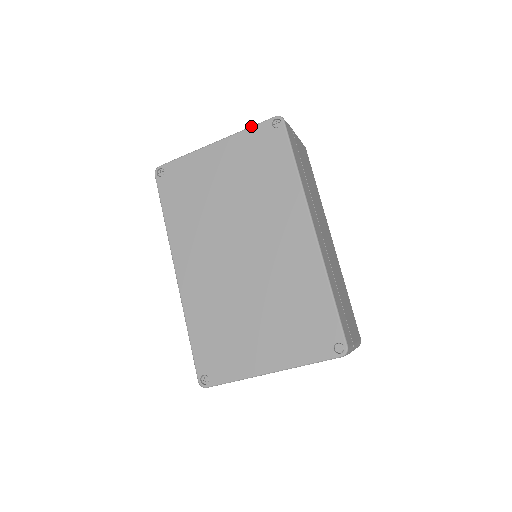
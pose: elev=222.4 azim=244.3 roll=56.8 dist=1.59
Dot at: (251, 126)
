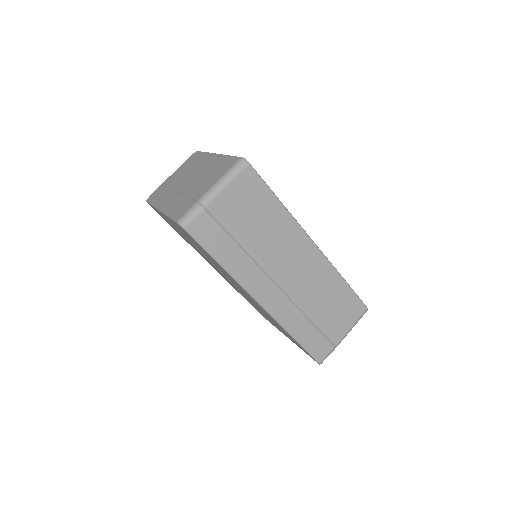
Dot at: (169, 217)
